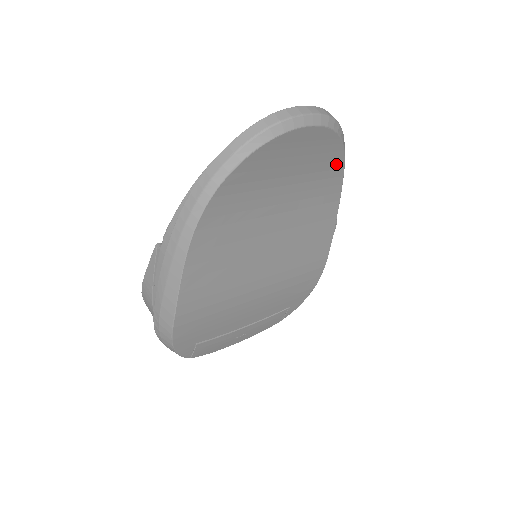
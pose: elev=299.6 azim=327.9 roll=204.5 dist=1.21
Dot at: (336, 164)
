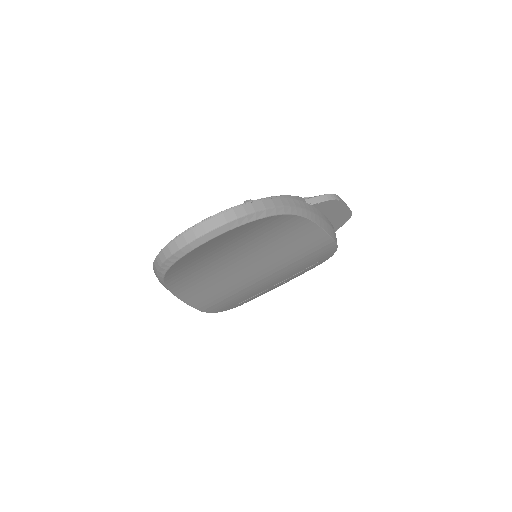
Dot at: (269, 221)
